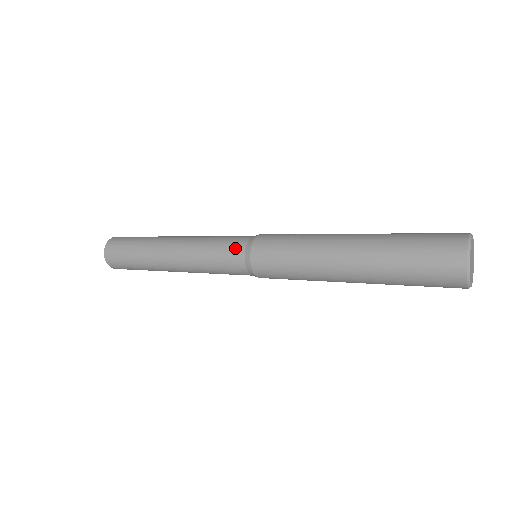
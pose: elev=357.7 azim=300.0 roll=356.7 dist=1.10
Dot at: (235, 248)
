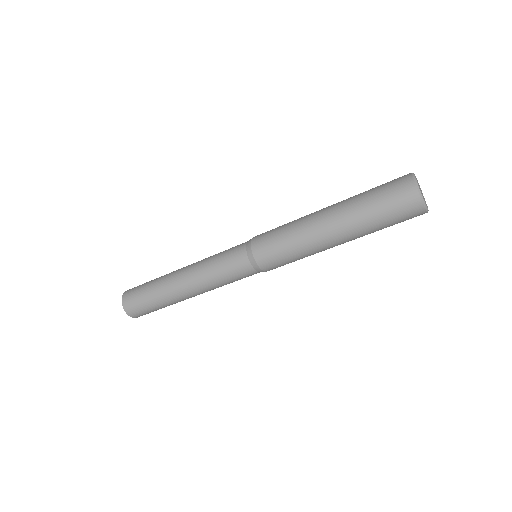
Dot at: (237, 251)
